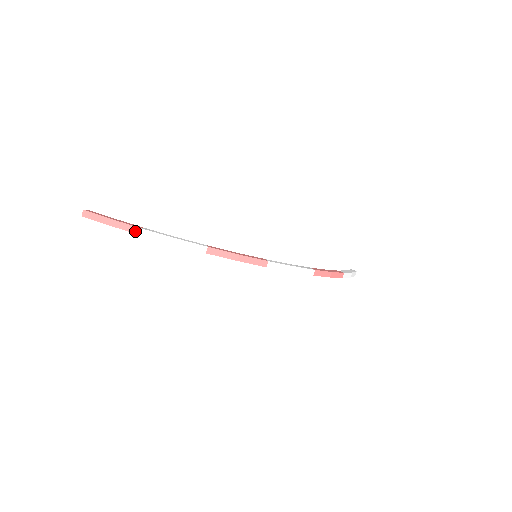
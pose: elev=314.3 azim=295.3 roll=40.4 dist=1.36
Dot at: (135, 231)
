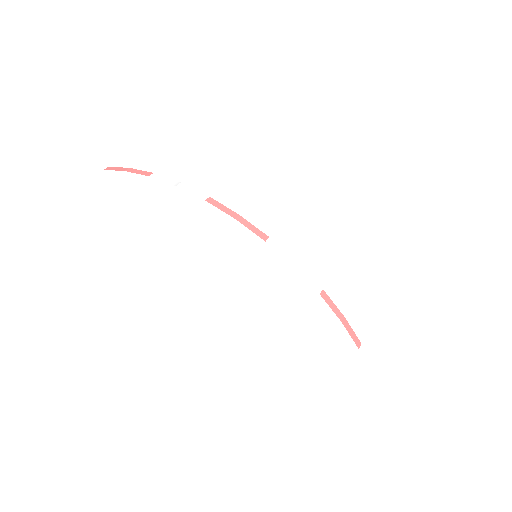
Dot at: (146, 174)
